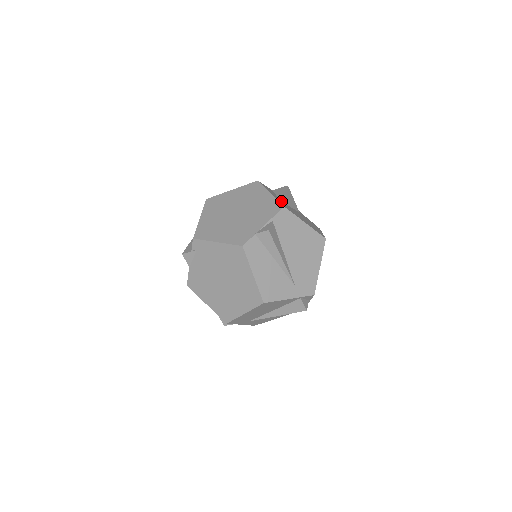
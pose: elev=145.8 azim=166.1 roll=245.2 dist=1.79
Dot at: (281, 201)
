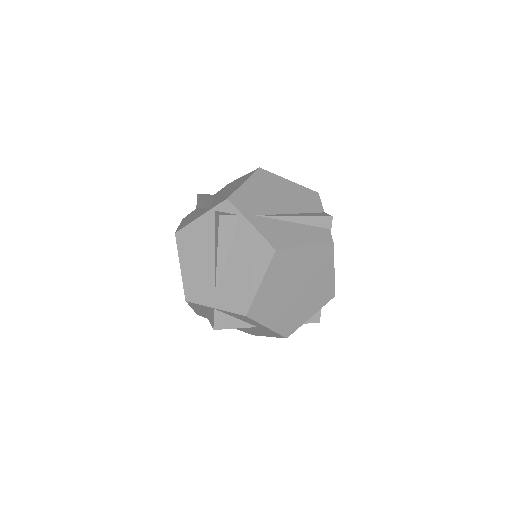
Dot at: occluded
